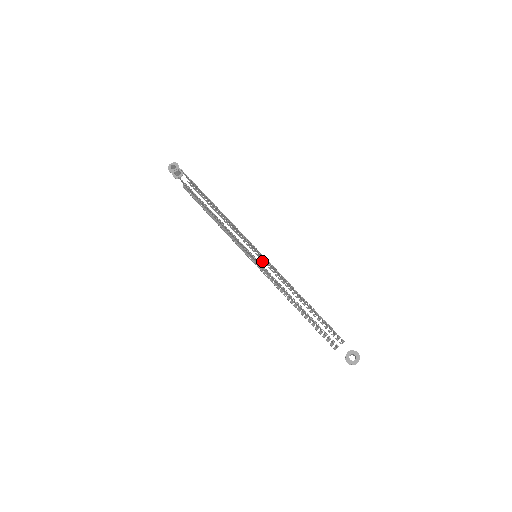
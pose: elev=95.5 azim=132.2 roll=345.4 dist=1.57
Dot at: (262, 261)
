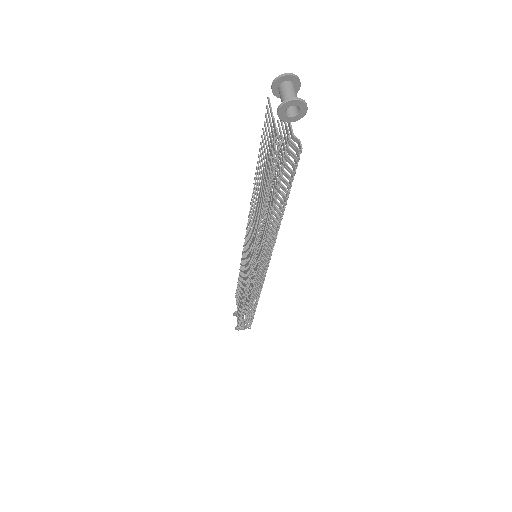
Dot at: (260, 255)
